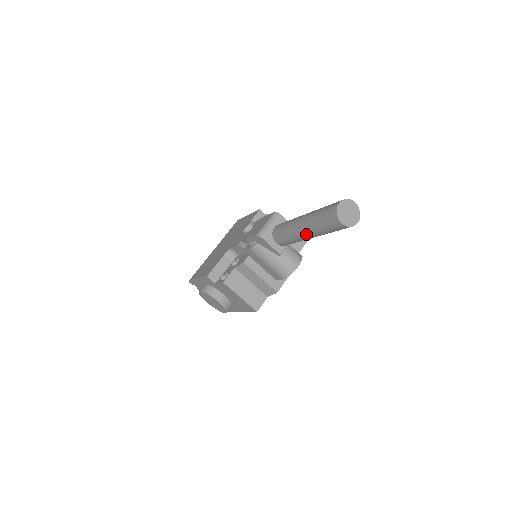
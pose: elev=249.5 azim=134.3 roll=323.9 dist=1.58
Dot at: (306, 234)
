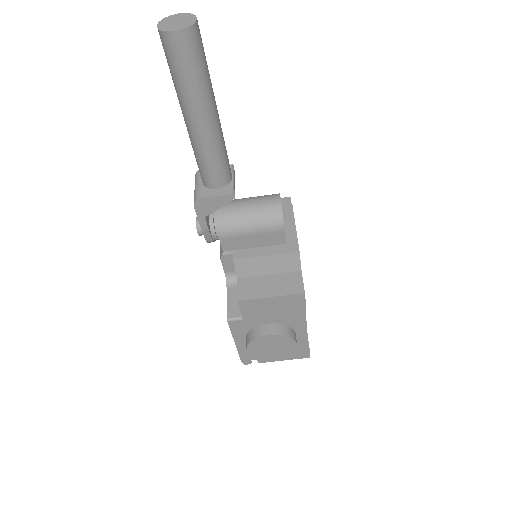
Dot at: (199, 119)
